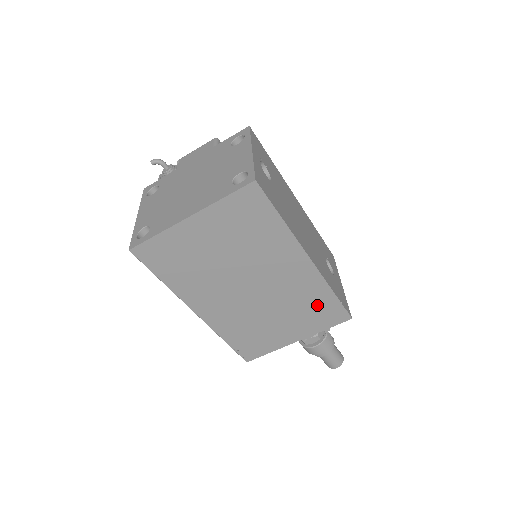
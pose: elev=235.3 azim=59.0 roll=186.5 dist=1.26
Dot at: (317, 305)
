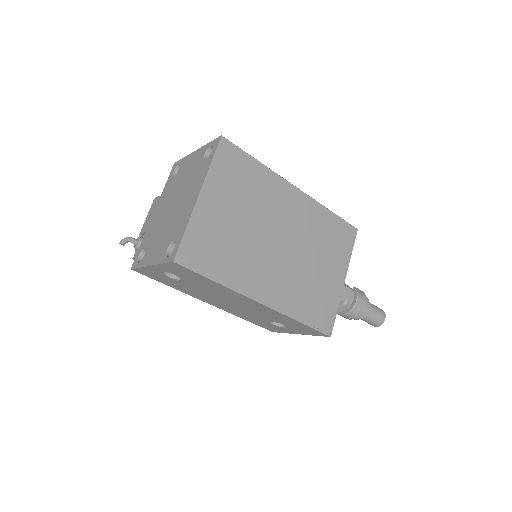
Dot at: (330, 231)
